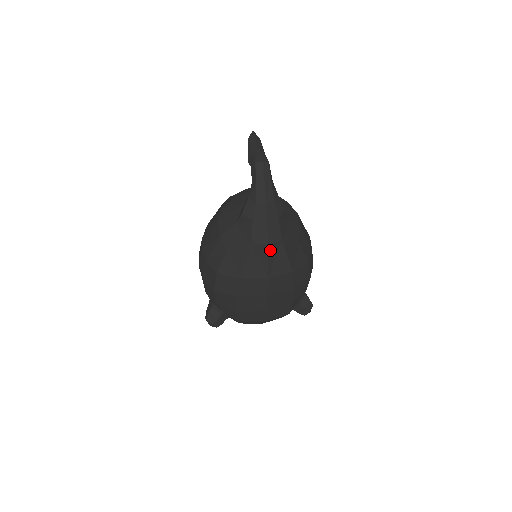
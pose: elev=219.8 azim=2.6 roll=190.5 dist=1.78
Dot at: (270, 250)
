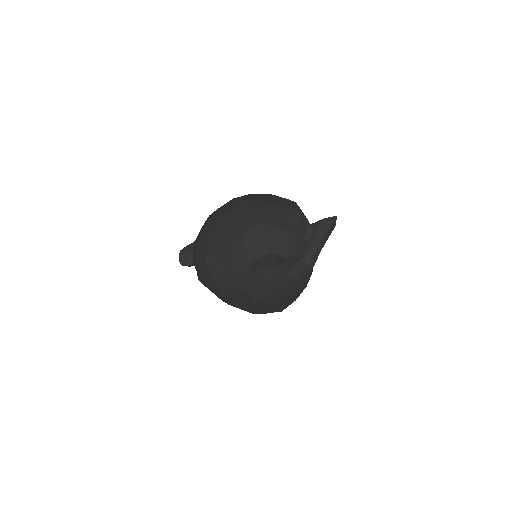
Dot at: (253, 304)
